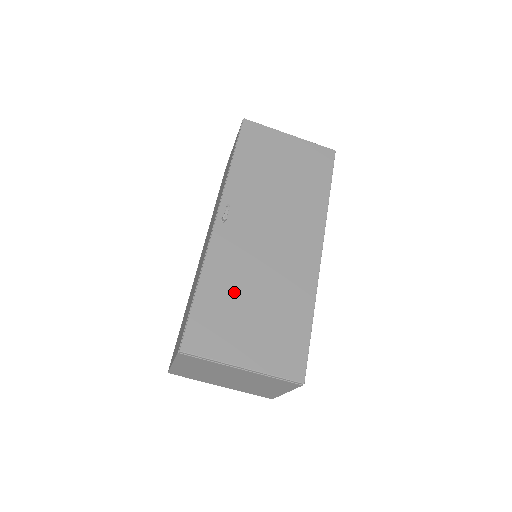
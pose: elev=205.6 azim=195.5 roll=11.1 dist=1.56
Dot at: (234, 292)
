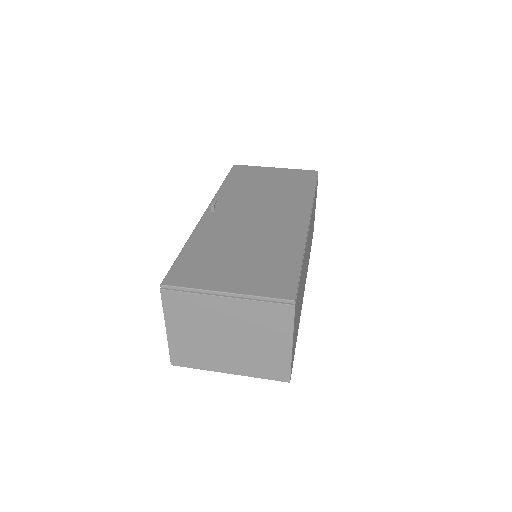
Dot at: (219, 248)
